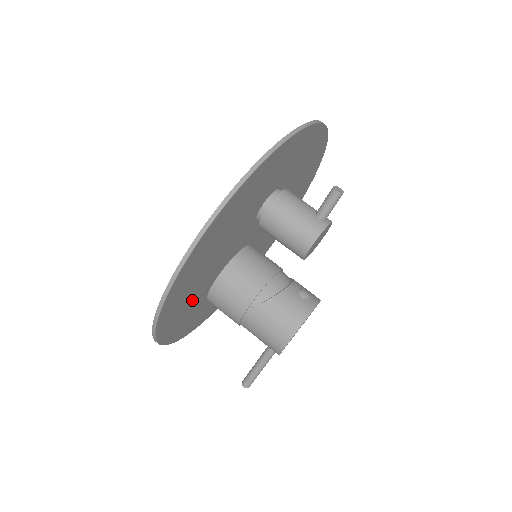
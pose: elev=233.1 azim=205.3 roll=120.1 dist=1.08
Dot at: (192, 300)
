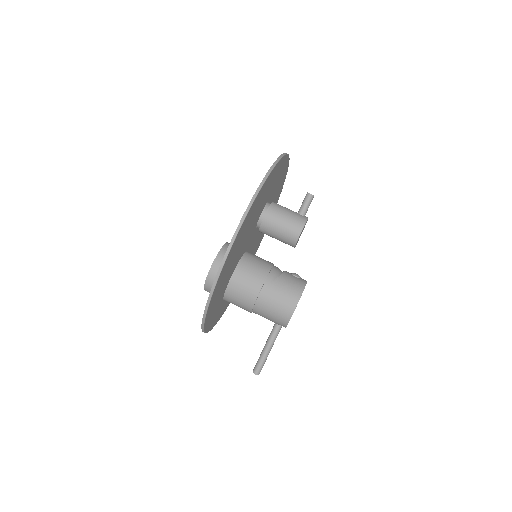
Dot at: (224, 282)
